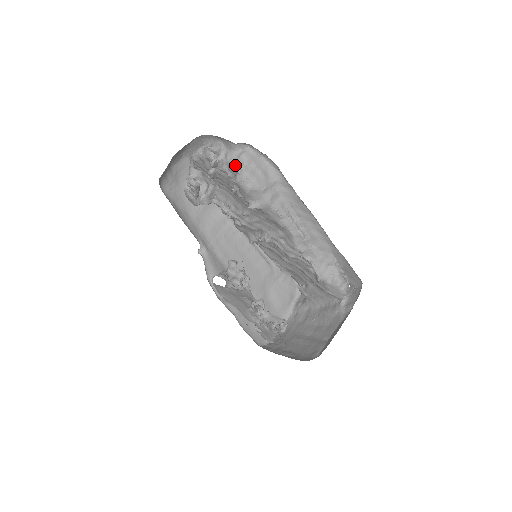
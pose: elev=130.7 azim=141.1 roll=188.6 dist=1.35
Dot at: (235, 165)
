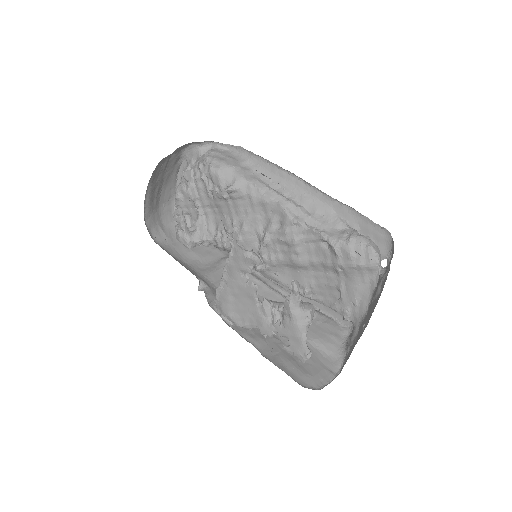
Dot at: (202, 161)
